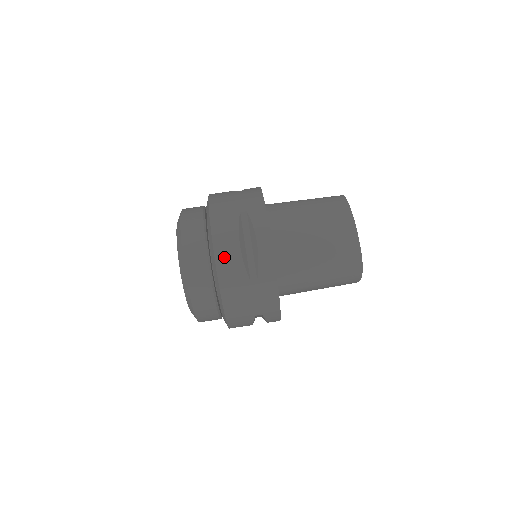
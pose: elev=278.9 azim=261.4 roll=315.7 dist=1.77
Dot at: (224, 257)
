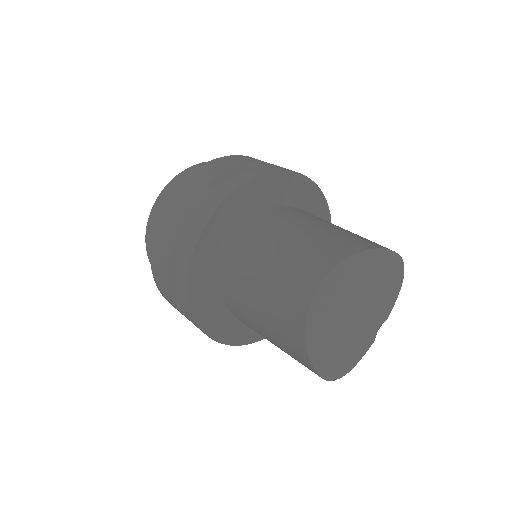
Dot at: (218, 163)
